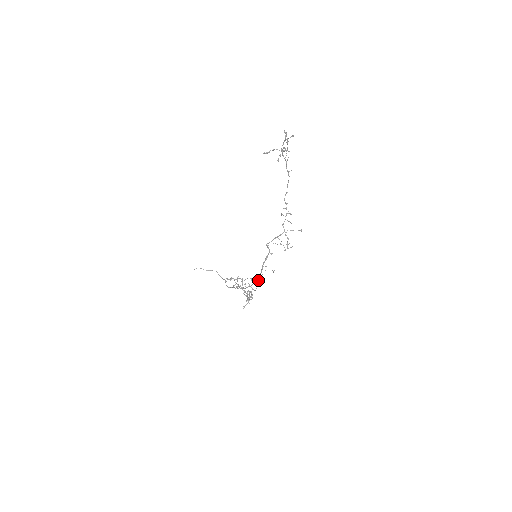
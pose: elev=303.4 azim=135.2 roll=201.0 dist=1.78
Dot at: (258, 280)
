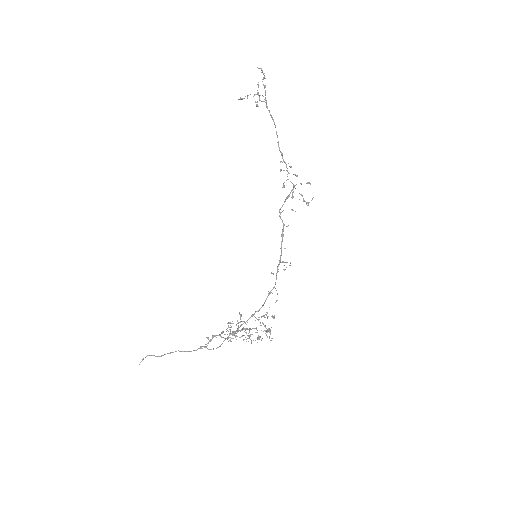
Dot at: occluded
